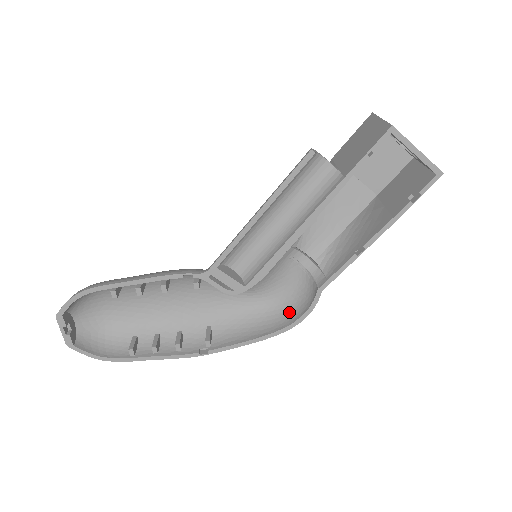
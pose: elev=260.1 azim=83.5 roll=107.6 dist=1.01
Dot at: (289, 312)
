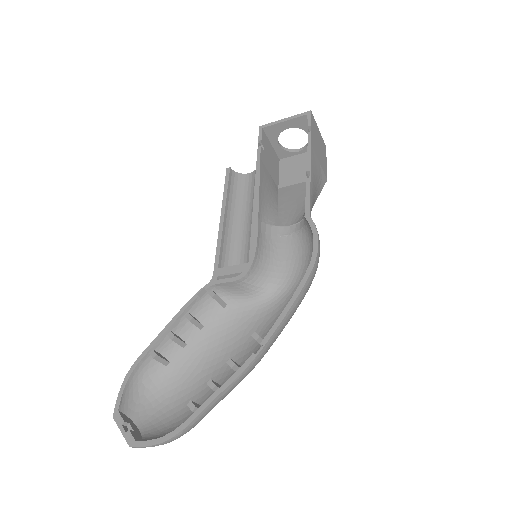
Dot at: occluded
